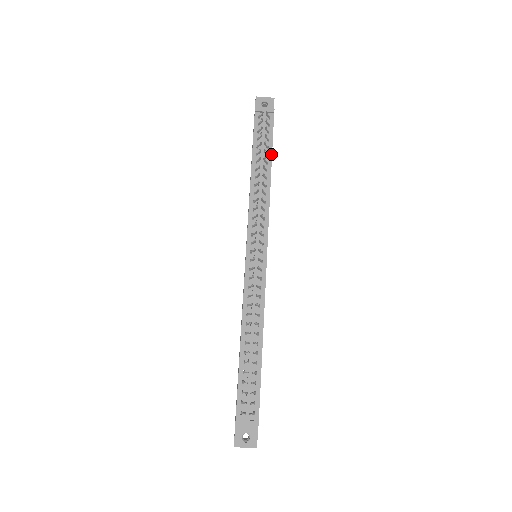
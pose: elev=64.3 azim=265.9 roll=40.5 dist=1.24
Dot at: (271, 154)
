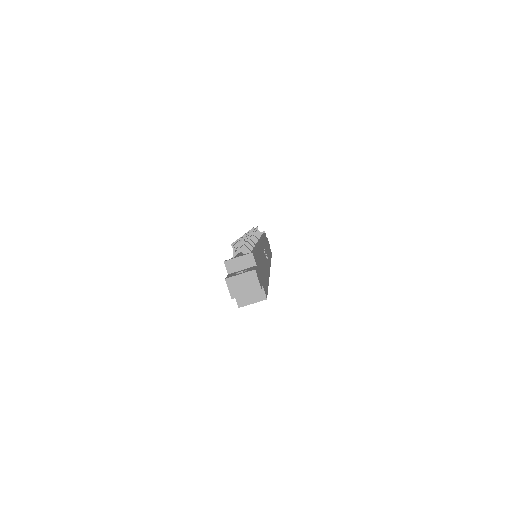
Dot at: occluded
